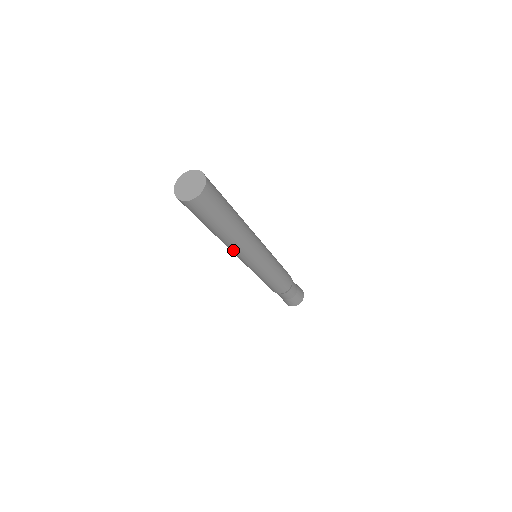
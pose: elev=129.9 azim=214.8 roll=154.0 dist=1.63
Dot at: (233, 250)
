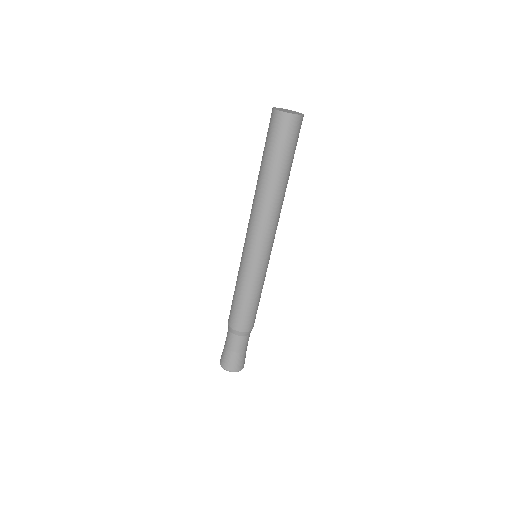
Dot at: (254, 213)
